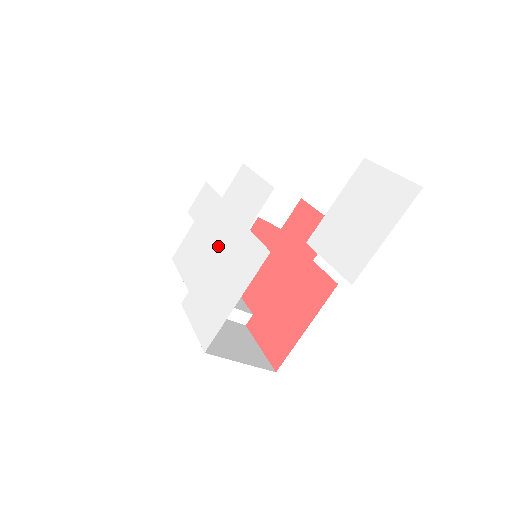
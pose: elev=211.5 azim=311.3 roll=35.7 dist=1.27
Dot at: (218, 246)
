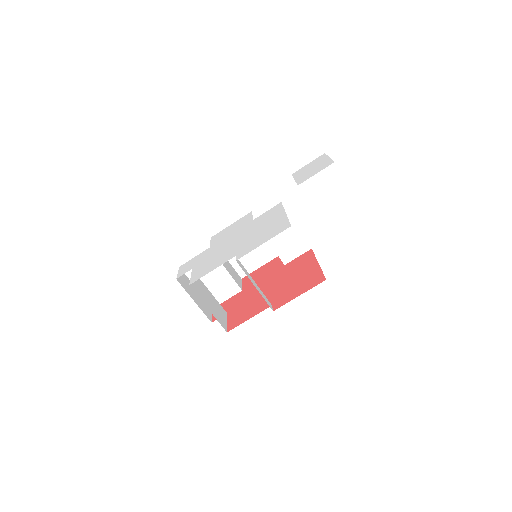
Dot at: (236, 239)
